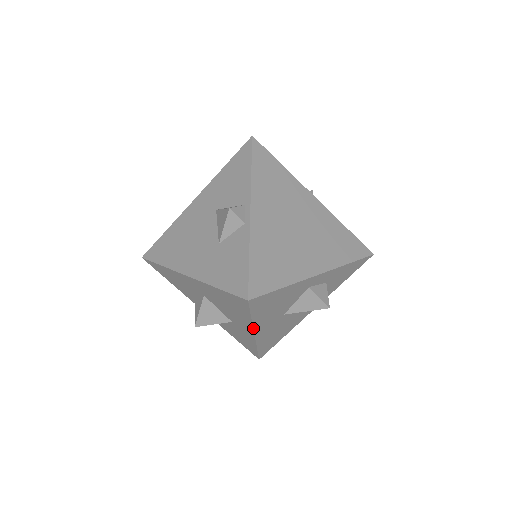
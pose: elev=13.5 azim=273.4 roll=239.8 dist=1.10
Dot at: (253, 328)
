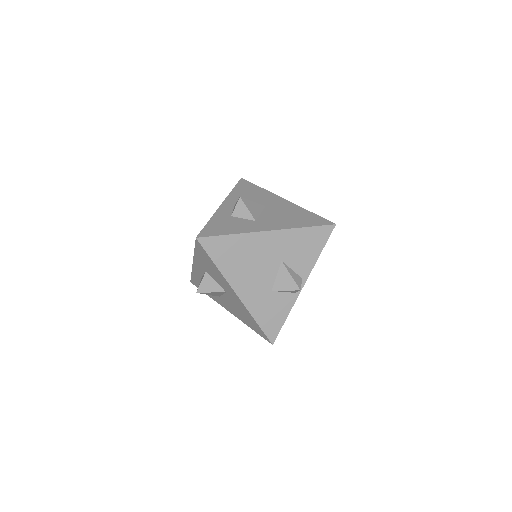
Dot at: (238, 318)
